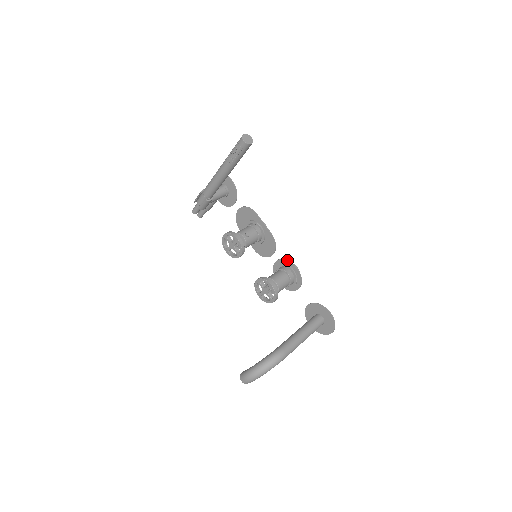
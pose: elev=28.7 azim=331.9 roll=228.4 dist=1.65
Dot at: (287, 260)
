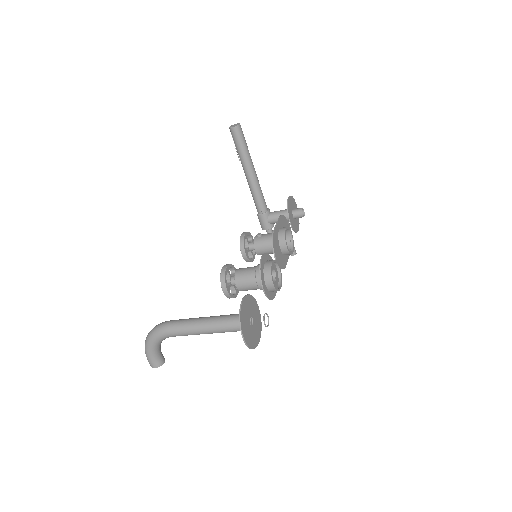
Dot at: (266, 253)
